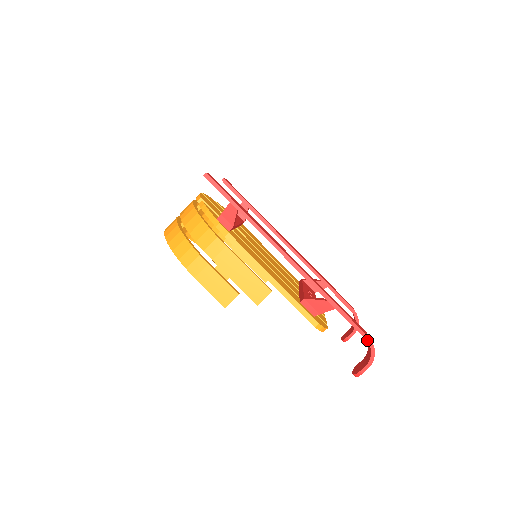
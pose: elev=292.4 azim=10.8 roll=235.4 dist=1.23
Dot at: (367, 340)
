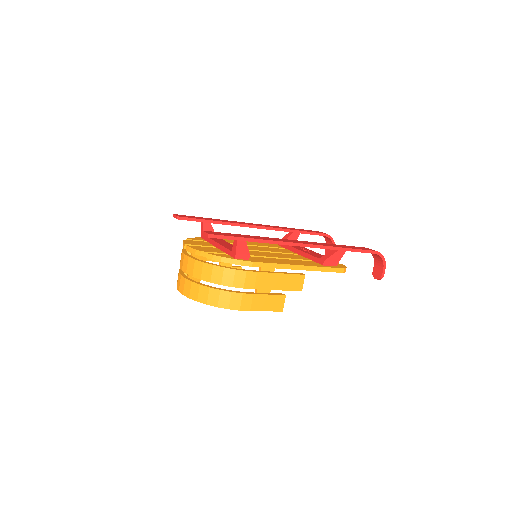
Dot at: (376, 254)
